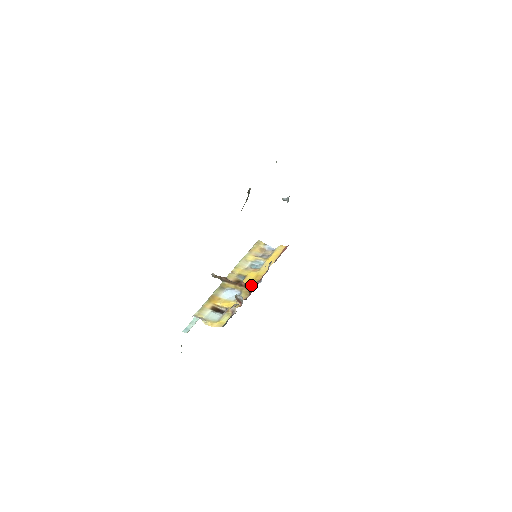
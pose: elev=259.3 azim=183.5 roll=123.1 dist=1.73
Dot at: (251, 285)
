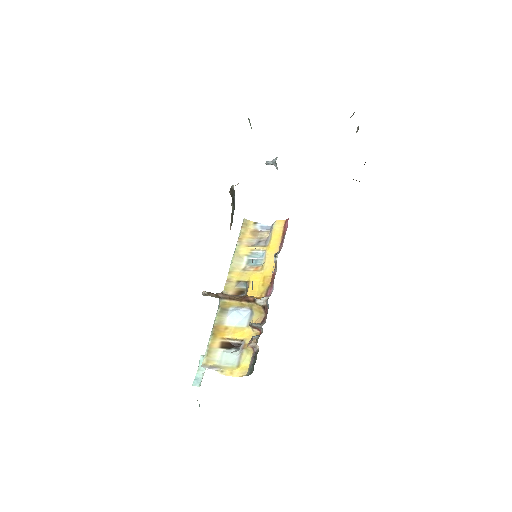
Dot at: (262, 298)
